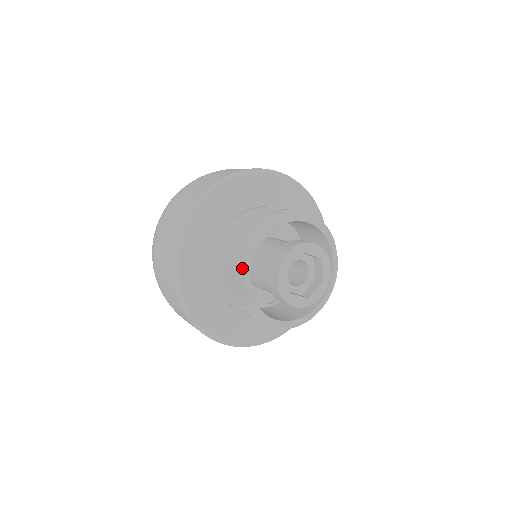
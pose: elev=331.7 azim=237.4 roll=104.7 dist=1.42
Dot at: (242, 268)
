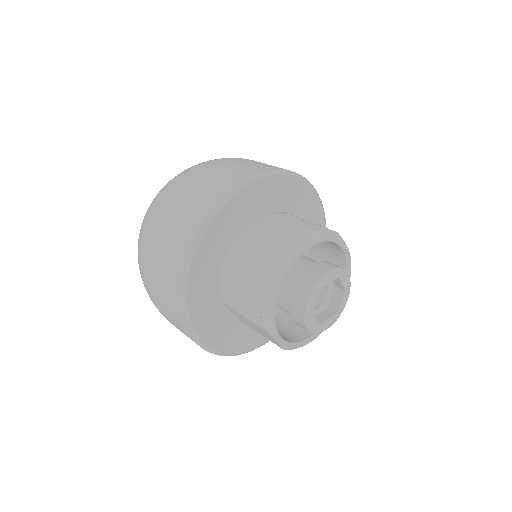
Dot at: (267, 331)
